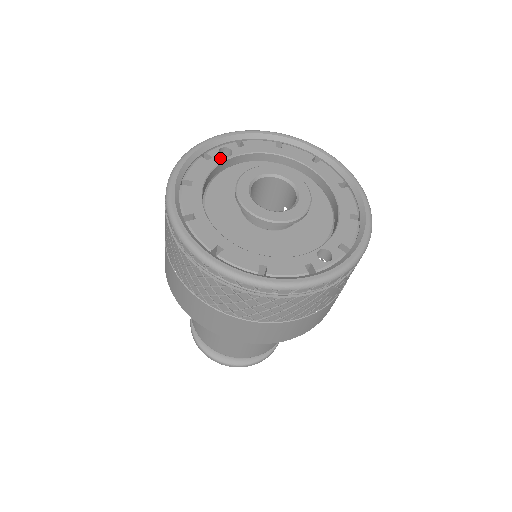
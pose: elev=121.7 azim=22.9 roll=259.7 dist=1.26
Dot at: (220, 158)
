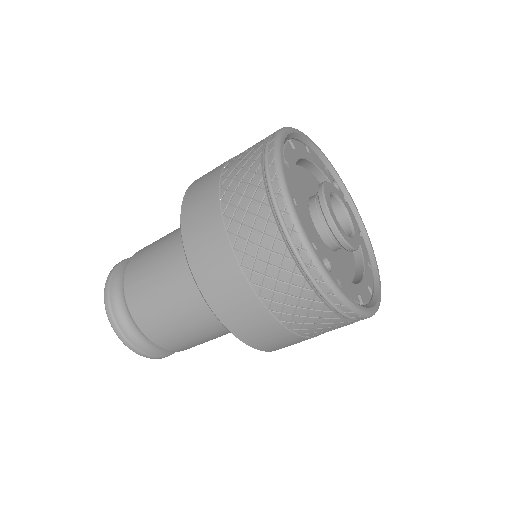
Dot at: (331, 180)
